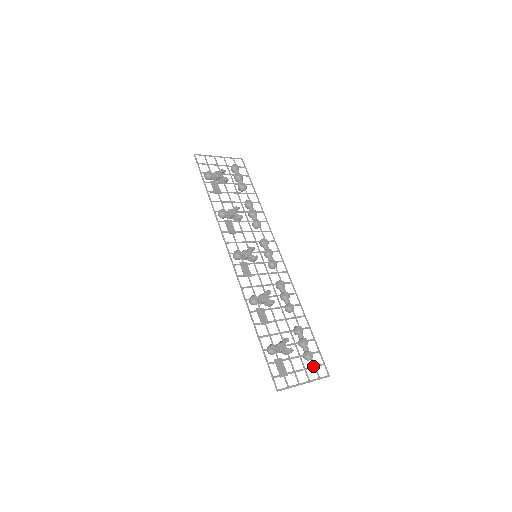
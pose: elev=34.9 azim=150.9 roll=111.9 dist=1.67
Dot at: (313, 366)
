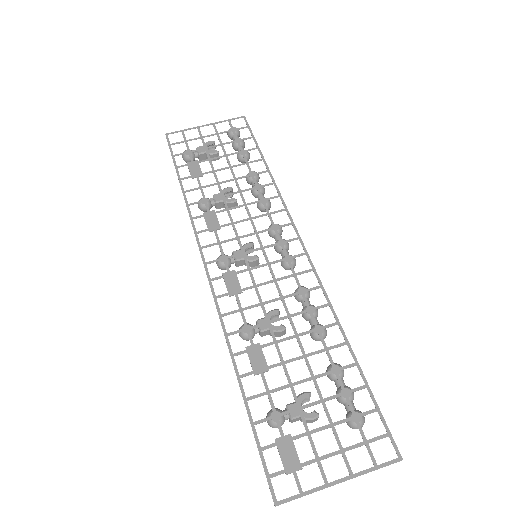
Dot at: (362, 442)
